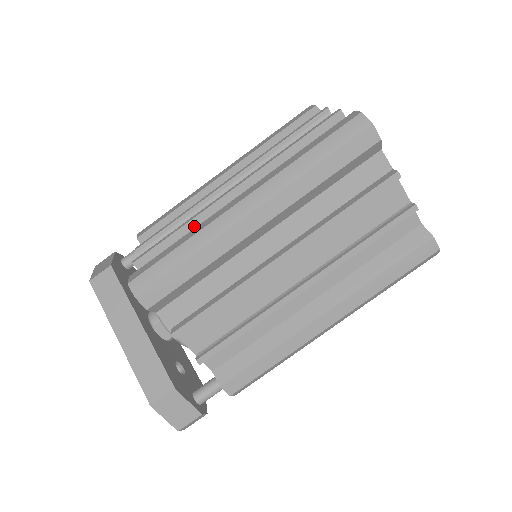
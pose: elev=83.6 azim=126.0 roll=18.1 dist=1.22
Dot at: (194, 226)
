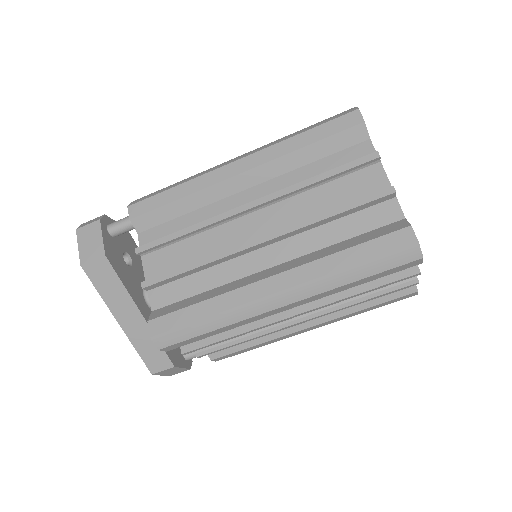
Dot at: (211, 265)
